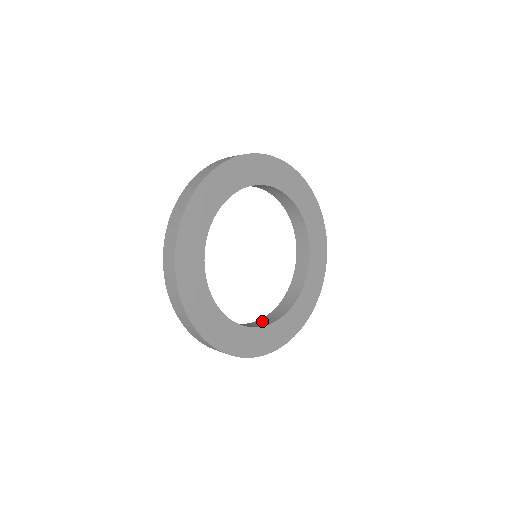
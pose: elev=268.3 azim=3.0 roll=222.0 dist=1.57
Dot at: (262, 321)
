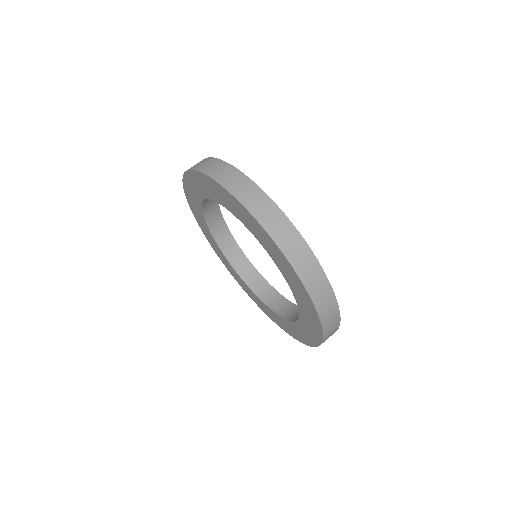
Dot at: occluded
